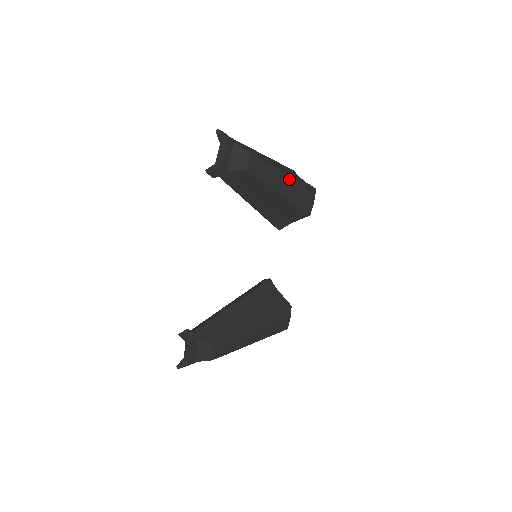
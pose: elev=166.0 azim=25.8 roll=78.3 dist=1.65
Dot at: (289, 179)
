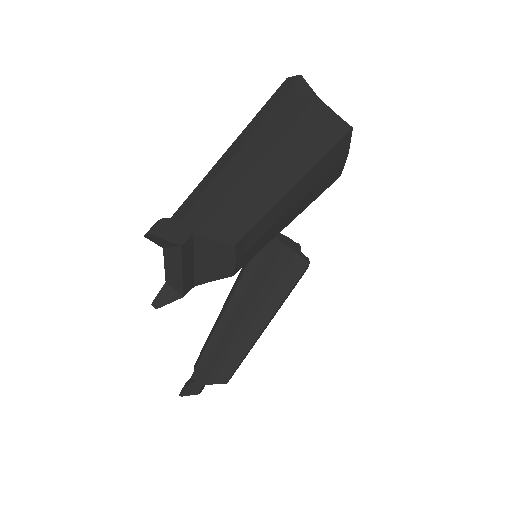
Dot at: (309, 179)
